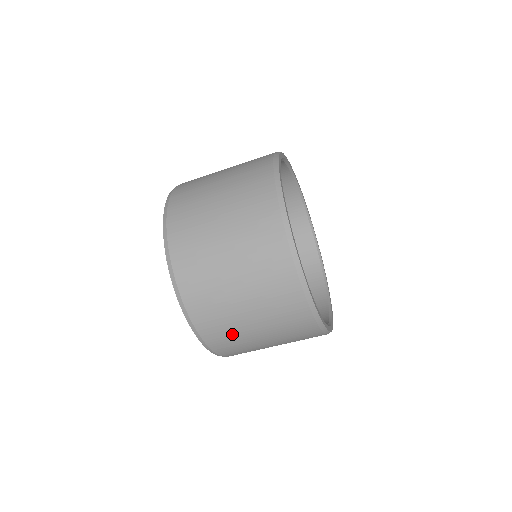
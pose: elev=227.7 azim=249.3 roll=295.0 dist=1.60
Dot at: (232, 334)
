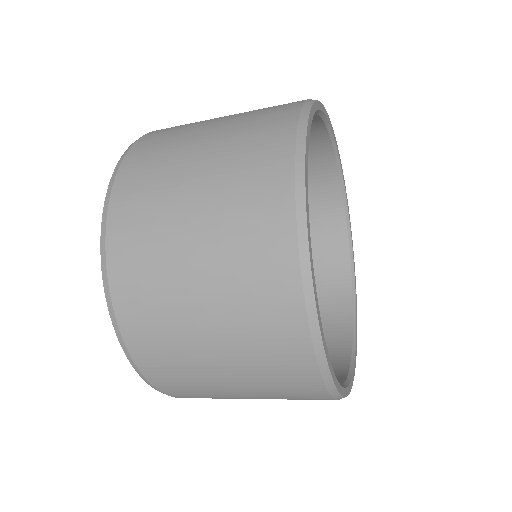
Dot at: occluded
